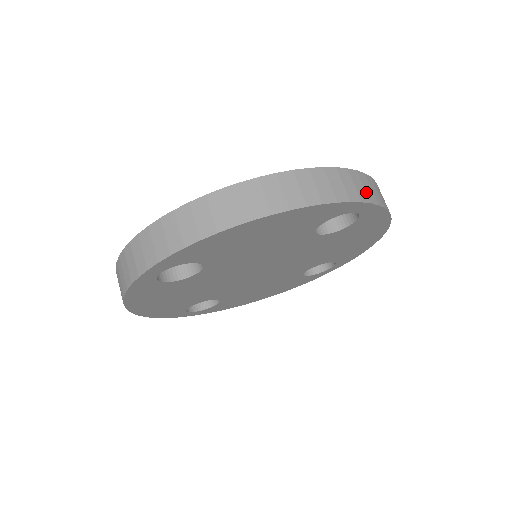
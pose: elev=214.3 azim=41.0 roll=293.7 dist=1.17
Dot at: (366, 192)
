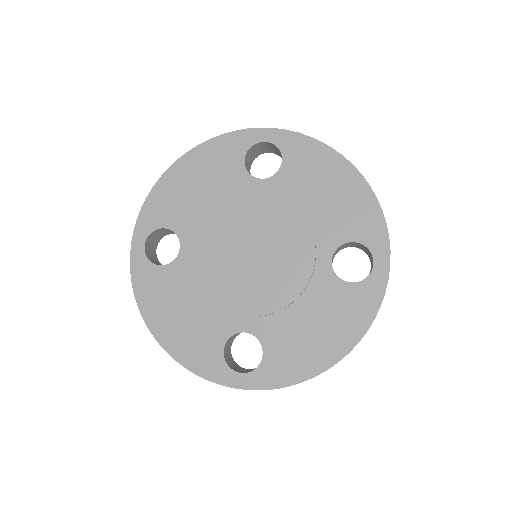
Dot at: occluded
